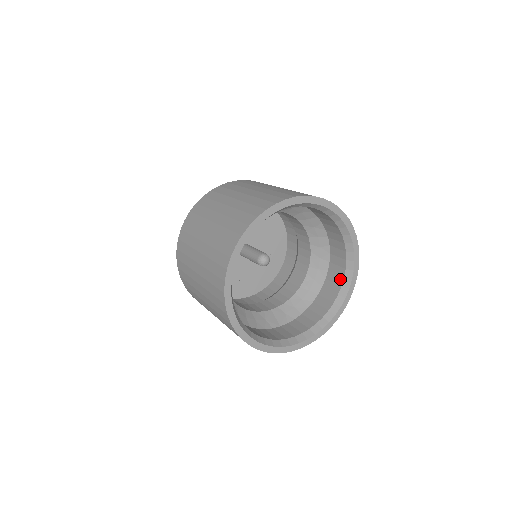
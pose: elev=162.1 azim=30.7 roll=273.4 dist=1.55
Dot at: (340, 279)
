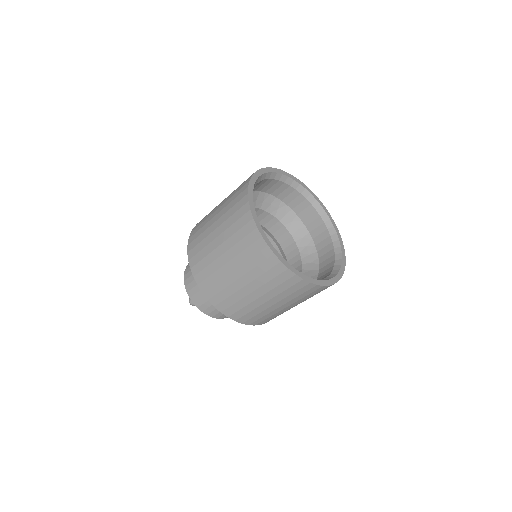
Dot at: (322, 226)
